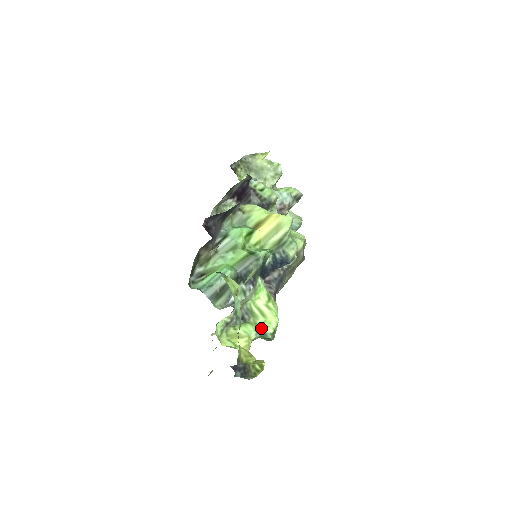
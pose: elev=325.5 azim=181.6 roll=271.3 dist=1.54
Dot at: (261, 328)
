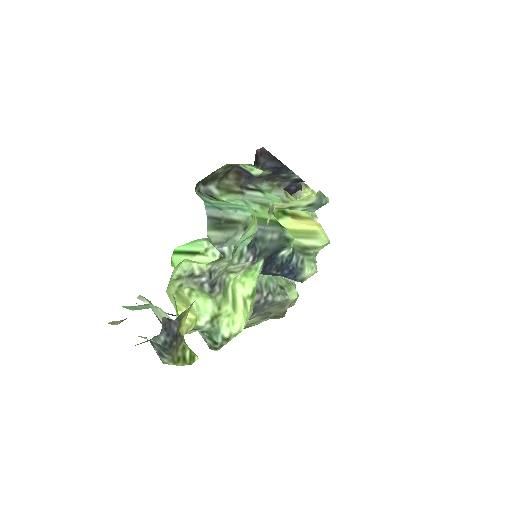
Dot at: (219, 319)
